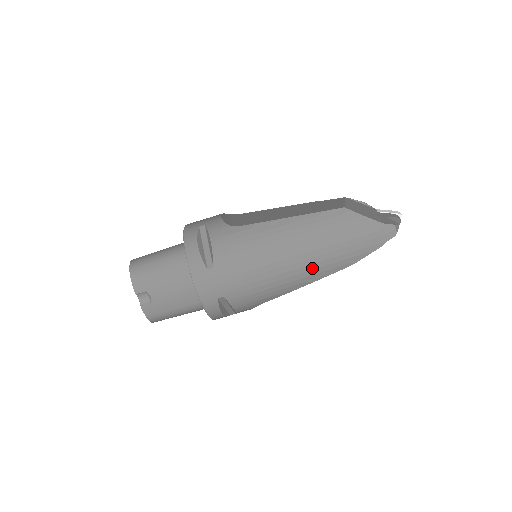
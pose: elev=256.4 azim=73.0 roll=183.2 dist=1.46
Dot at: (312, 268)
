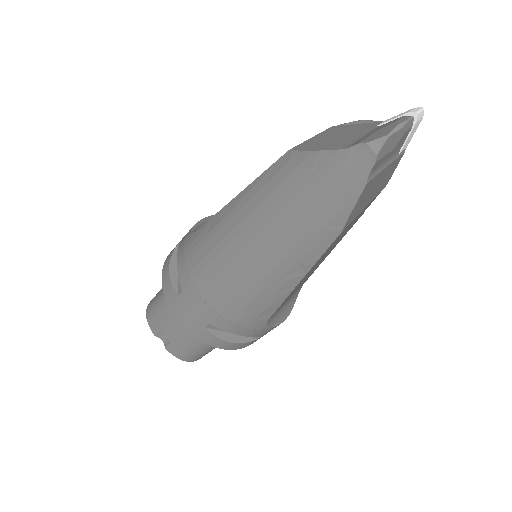
Dot at: (283, 258)
